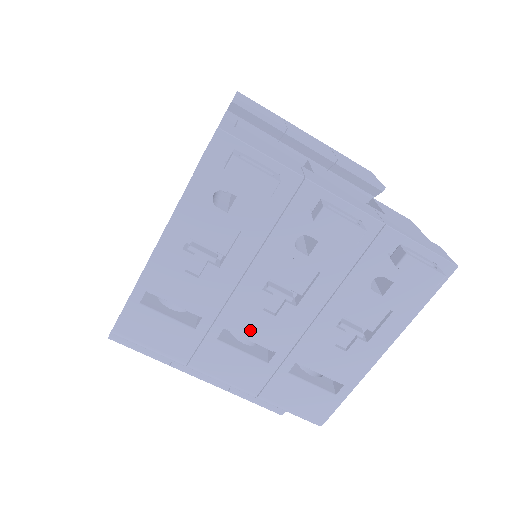
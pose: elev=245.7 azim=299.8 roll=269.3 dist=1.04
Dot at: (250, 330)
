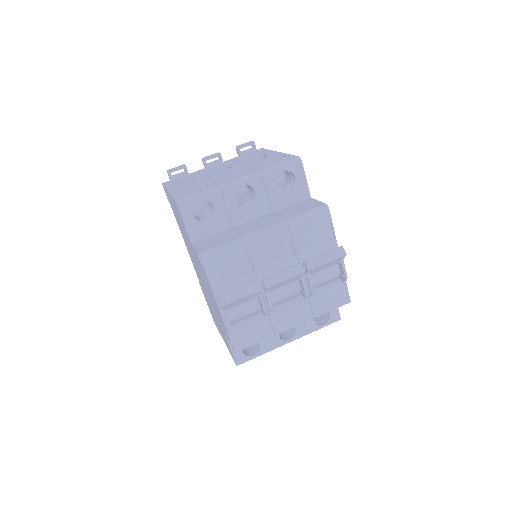
Dot at: (227, 175)
